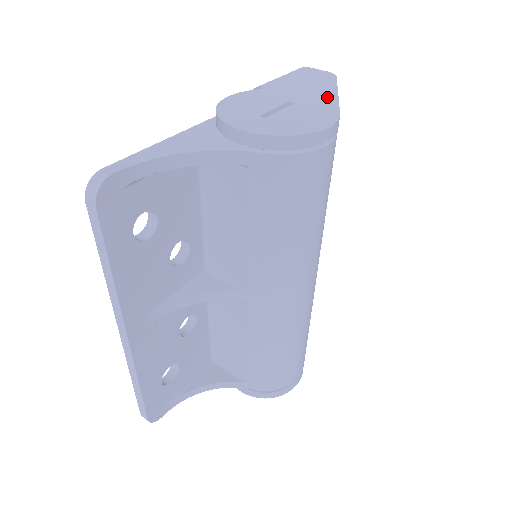
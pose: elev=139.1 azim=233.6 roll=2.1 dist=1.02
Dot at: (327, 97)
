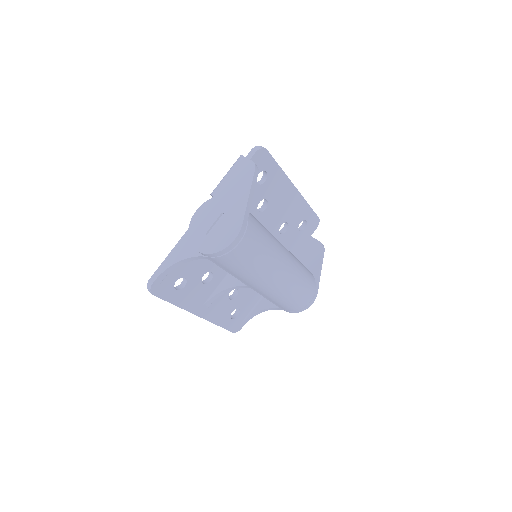
Dot at: (242, 202)
